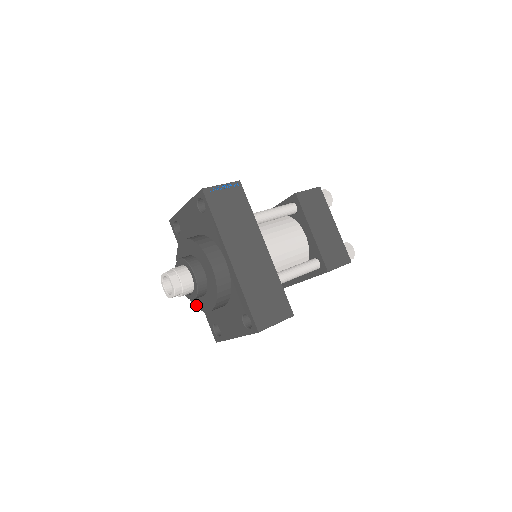
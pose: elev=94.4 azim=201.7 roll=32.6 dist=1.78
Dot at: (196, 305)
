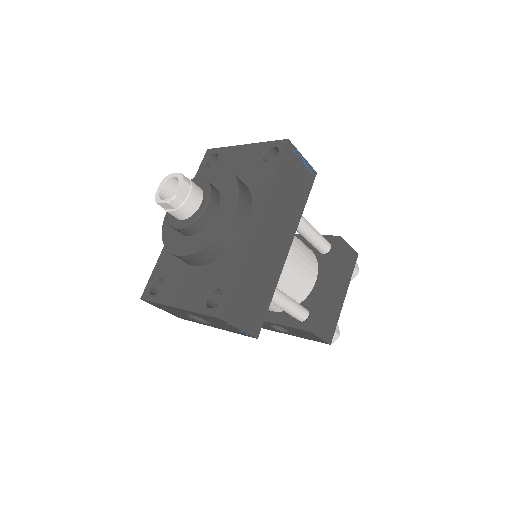
Dot at: (165, 240)
